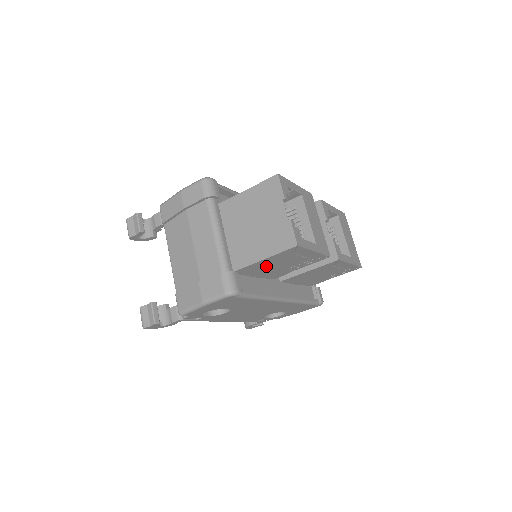
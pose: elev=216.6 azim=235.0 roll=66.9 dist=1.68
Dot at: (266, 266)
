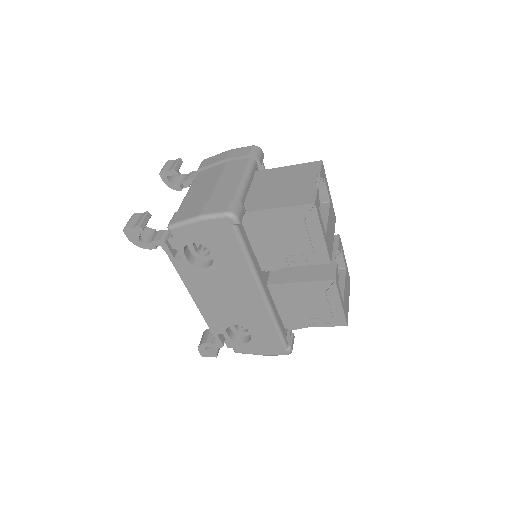
Dot at: (271, 228)
